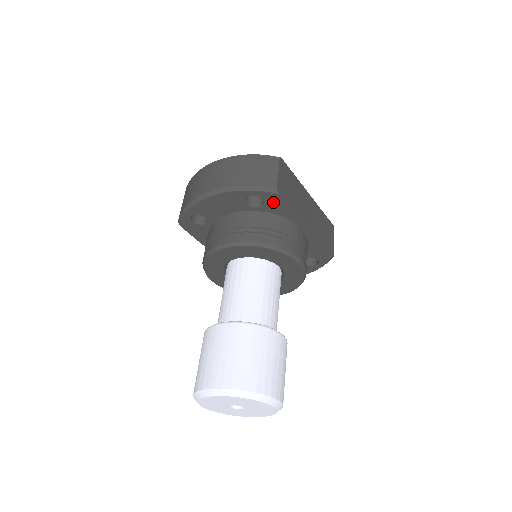
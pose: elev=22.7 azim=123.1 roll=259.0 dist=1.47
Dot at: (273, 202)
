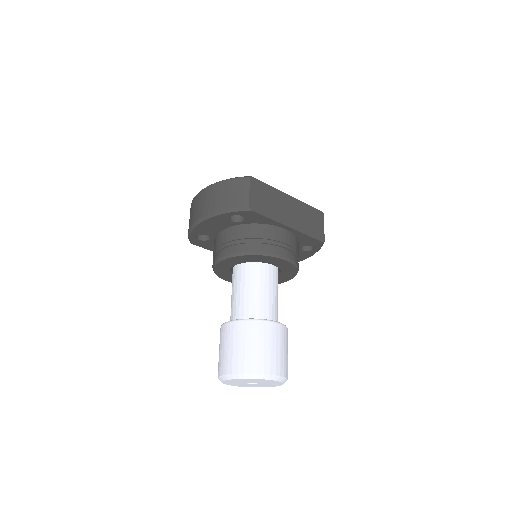
Dot at: (251, 216)
